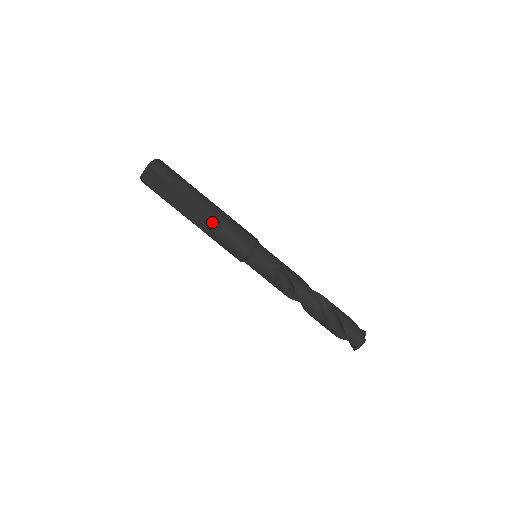
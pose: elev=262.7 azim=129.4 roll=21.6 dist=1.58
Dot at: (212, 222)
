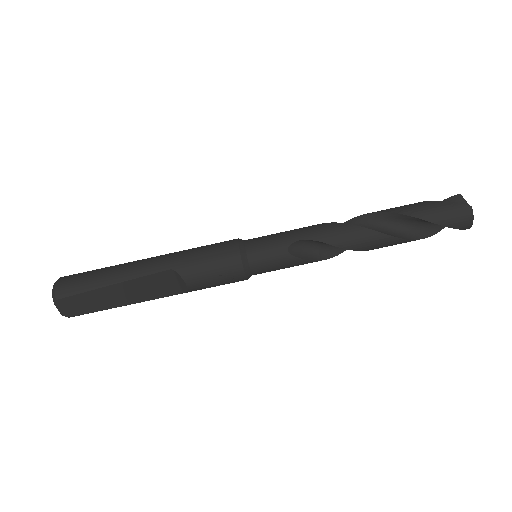
Dot at: (174, 279)
